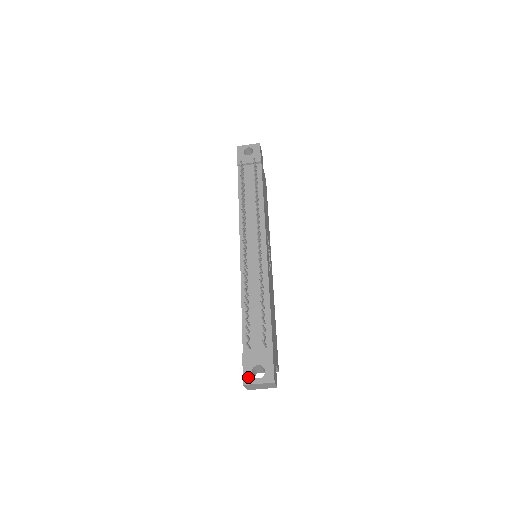
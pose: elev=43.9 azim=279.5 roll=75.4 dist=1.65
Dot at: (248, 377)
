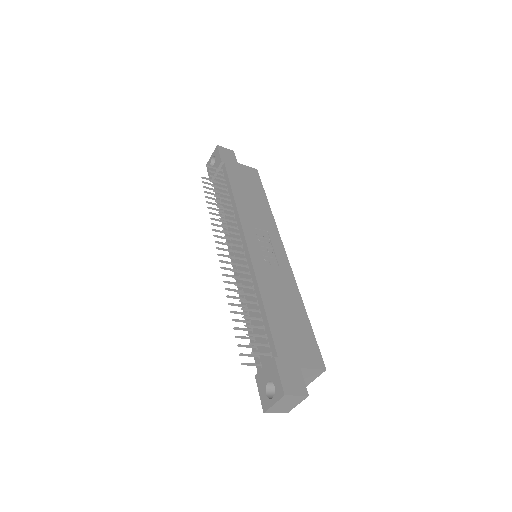
Dot at: (264, 401)
